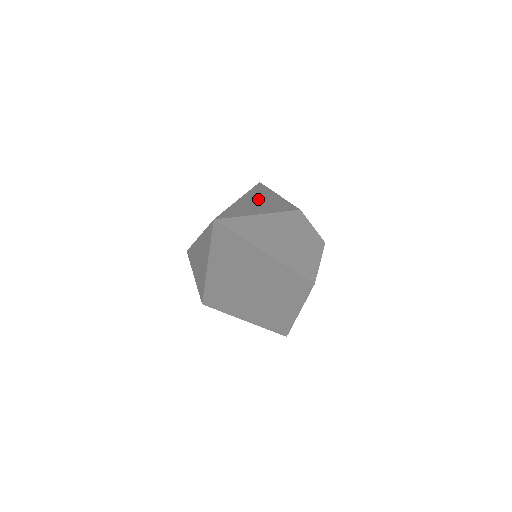
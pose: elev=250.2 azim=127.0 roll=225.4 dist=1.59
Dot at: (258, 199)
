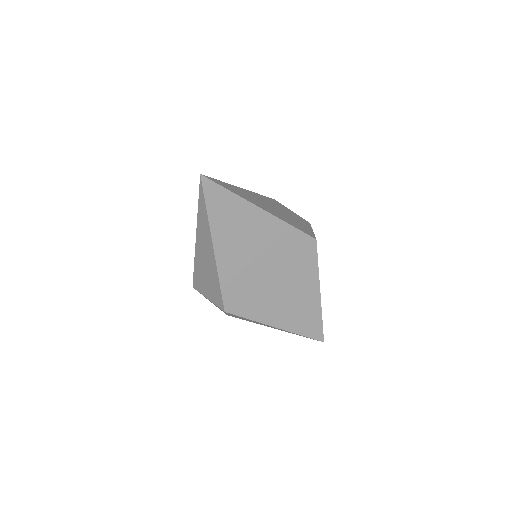
Dot at: occluded
